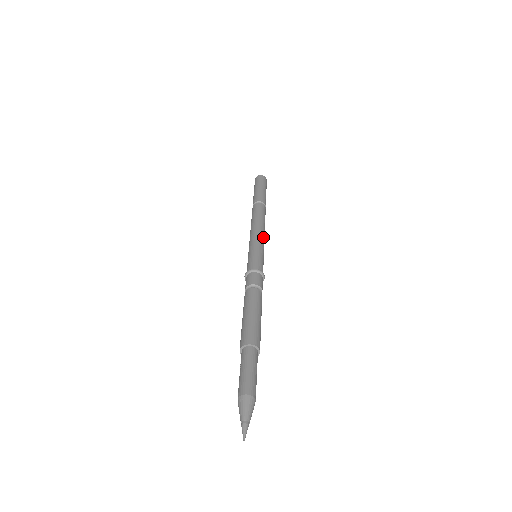
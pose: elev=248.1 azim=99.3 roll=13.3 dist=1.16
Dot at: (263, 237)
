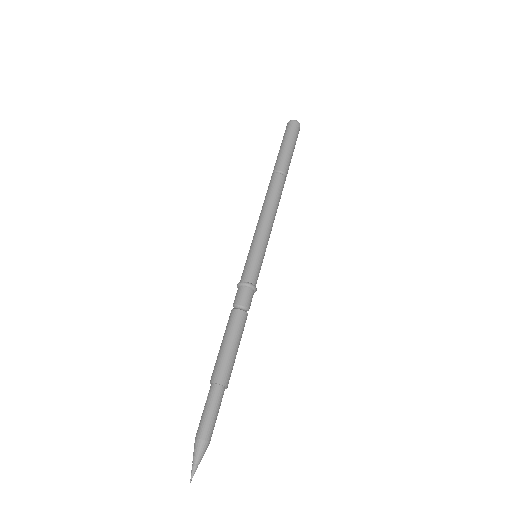
Dot at: (270, 231)
